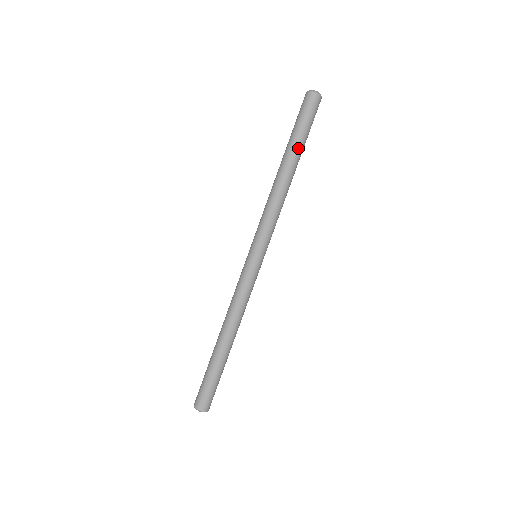
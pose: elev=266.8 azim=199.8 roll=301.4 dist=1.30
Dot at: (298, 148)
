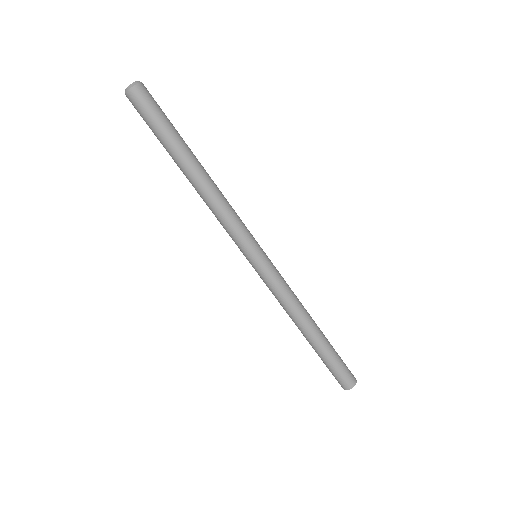
Dot at: (183, 144)
